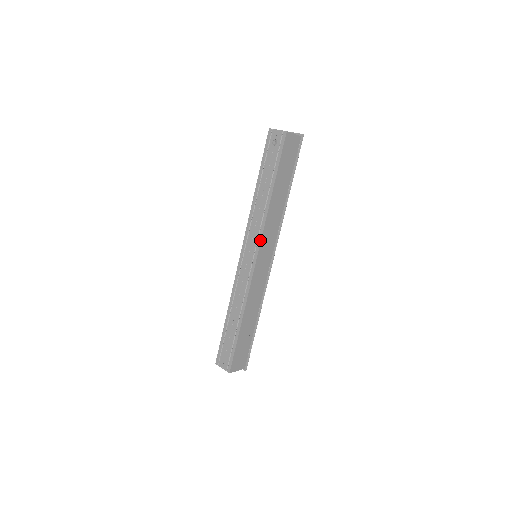
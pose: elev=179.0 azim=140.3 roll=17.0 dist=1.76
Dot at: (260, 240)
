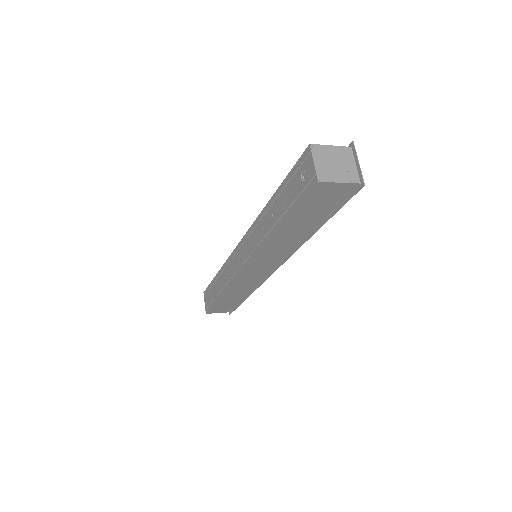
Dot at: (251, 259)
